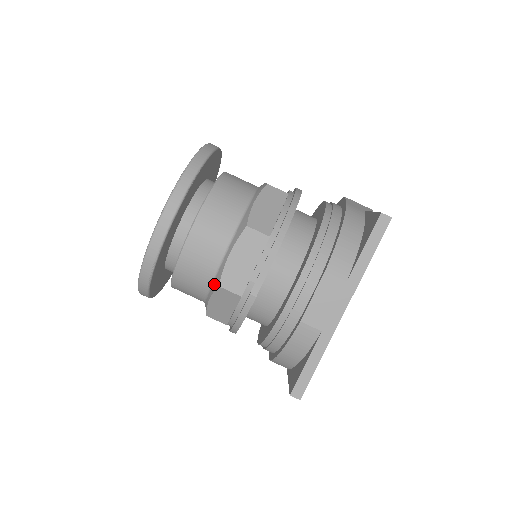
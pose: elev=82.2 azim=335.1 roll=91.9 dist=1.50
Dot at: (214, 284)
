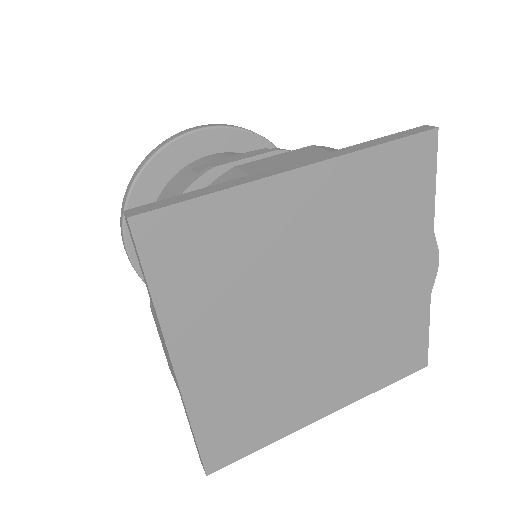
Dot at: occluded
